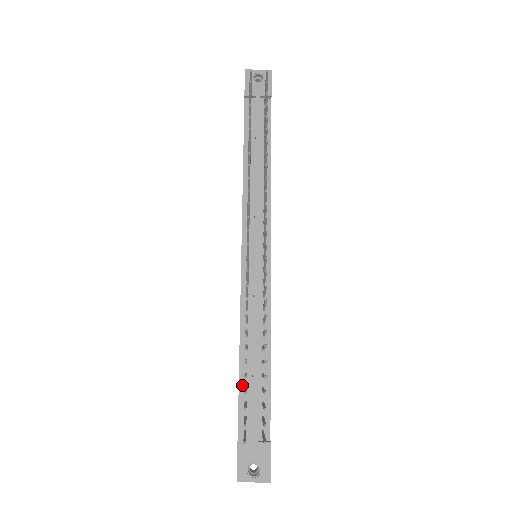
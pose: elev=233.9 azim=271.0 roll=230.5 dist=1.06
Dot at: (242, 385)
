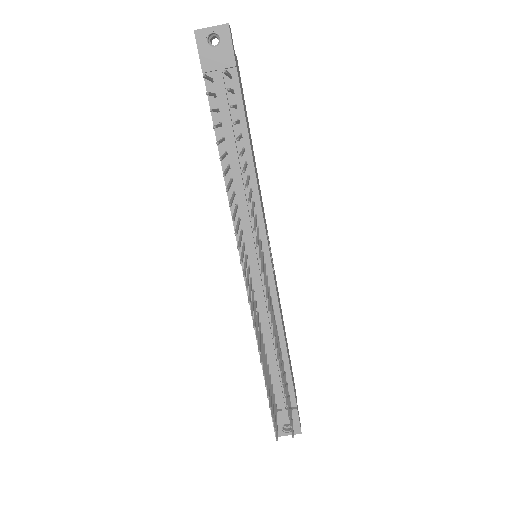
Dot at: occluded
